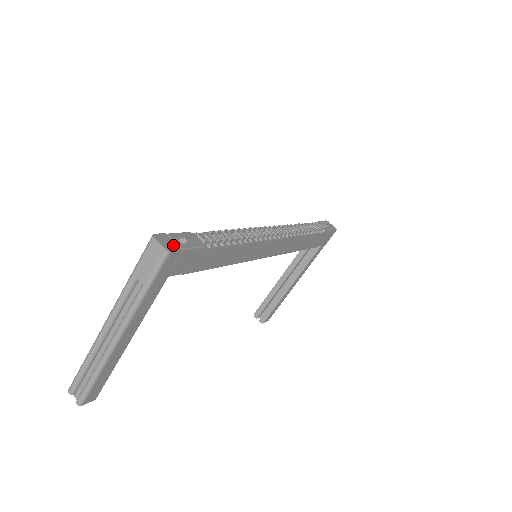
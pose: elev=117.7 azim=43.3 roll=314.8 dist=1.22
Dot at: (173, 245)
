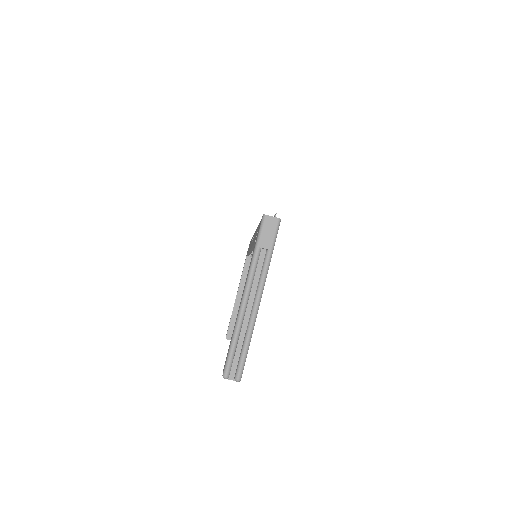
Dot at: occluded
